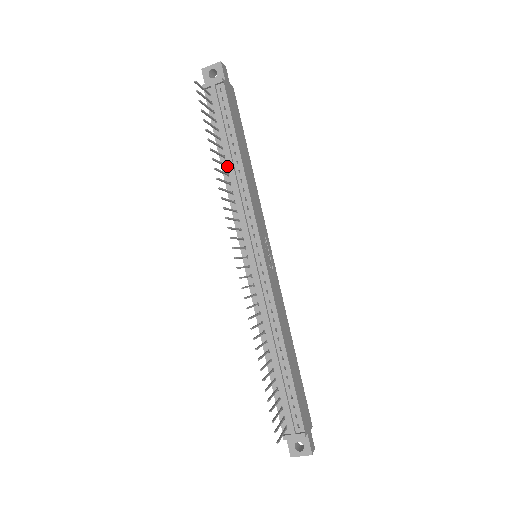
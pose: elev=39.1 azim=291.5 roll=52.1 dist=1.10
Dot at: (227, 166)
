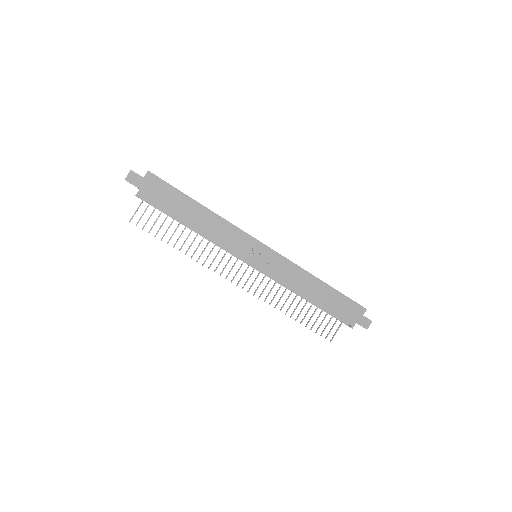
Dot at: (193, 229)
